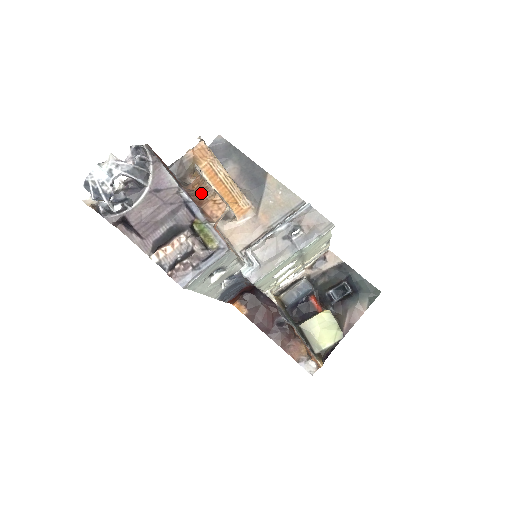
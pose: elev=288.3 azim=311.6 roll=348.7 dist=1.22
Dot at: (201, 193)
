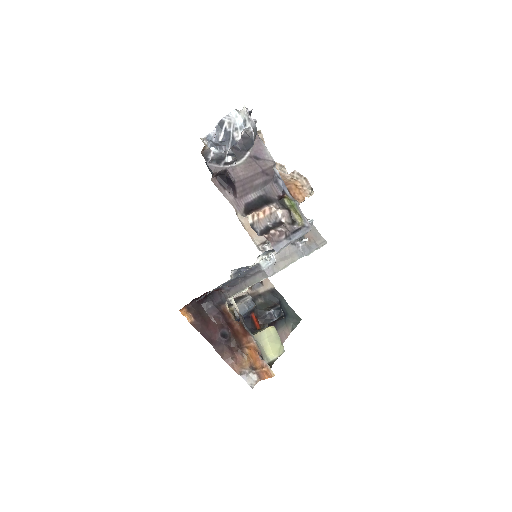
Dot at: occluded
